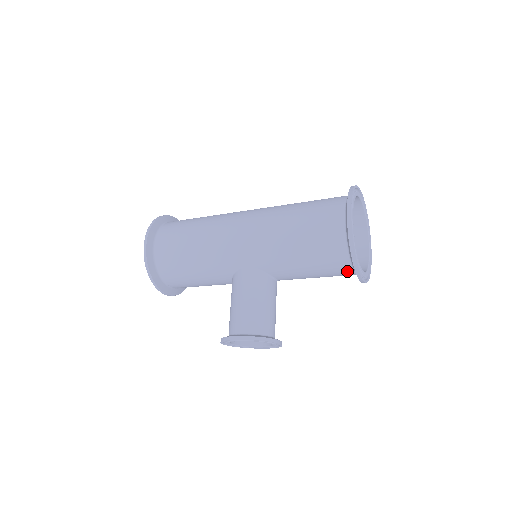
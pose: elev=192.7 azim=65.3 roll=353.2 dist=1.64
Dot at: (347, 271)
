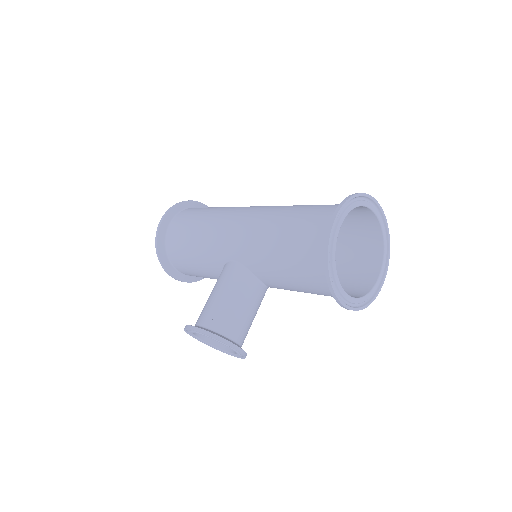
Dot at: (328, 288)
